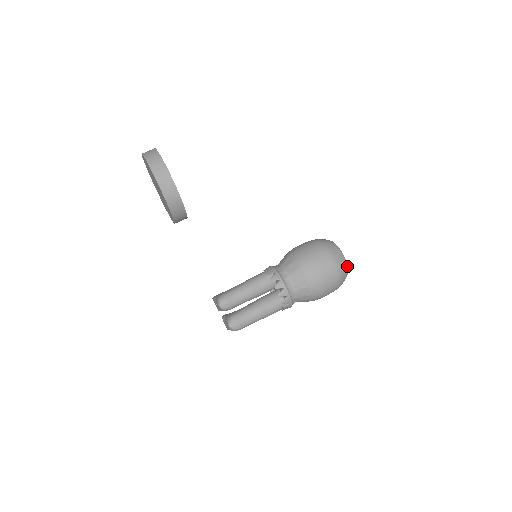
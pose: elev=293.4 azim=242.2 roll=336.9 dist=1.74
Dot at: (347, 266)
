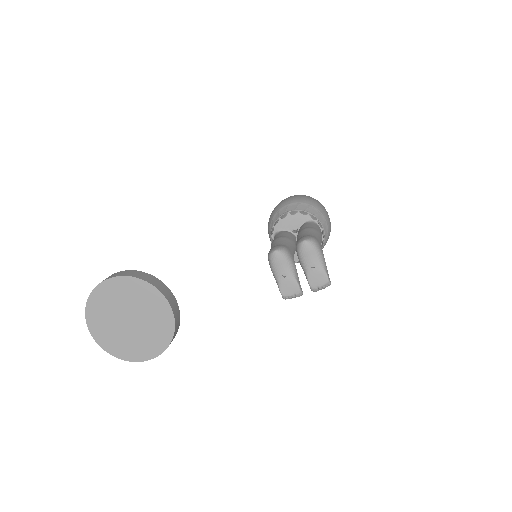
Dot at: occluded
